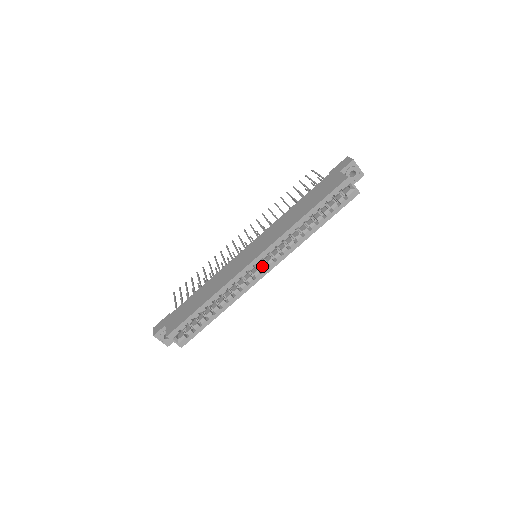
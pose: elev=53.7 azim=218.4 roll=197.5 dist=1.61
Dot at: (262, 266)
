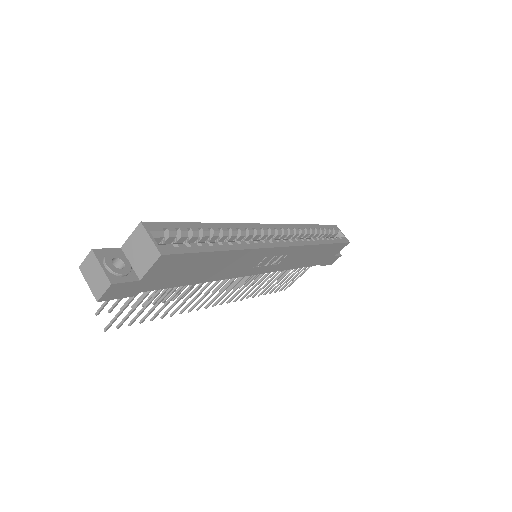
Dot at: (276, 239)
